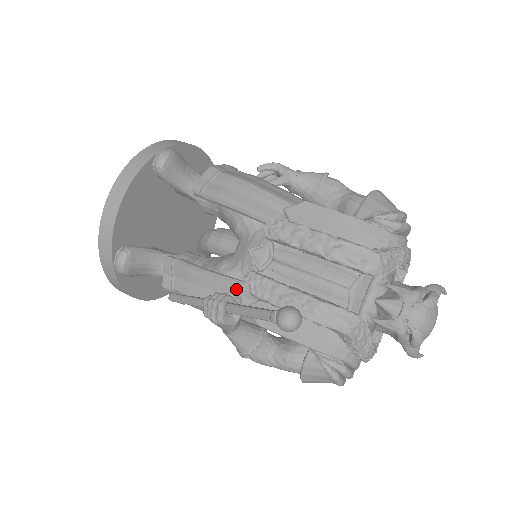
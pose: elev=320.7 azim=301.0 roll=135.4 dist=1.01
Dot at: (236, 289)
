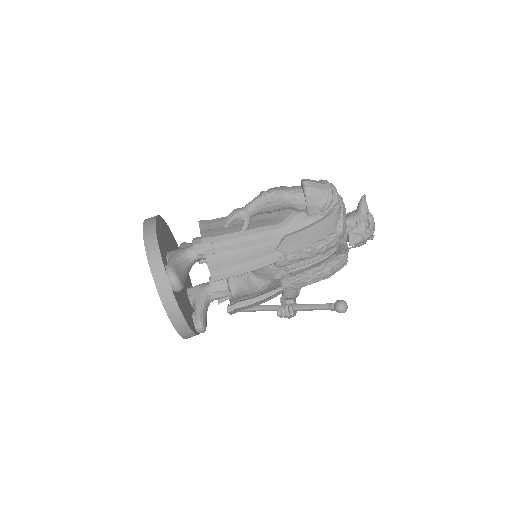
Dot at: (279, 292)
